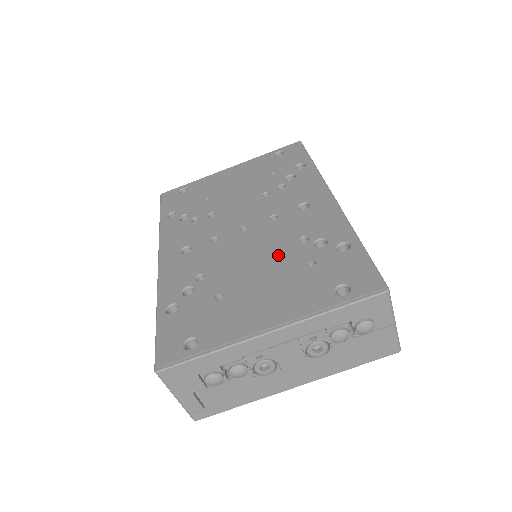
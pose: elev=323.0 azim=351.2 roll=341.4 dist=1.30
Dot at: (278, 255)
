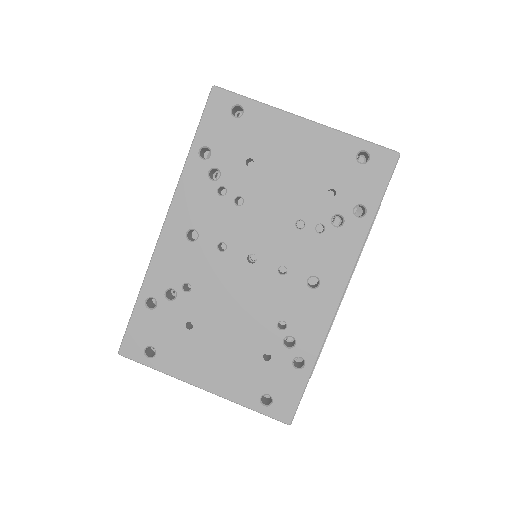
Dot at: (254, 324)
